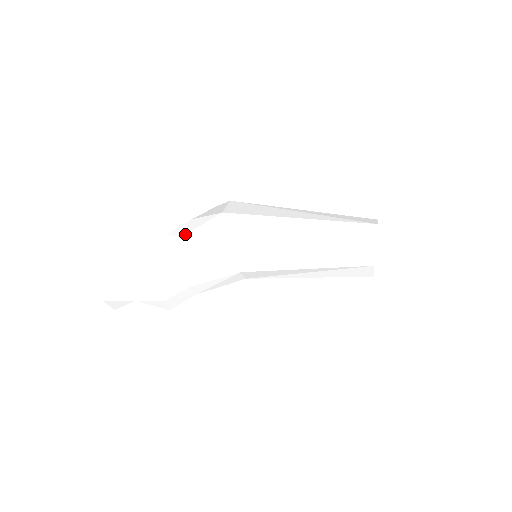
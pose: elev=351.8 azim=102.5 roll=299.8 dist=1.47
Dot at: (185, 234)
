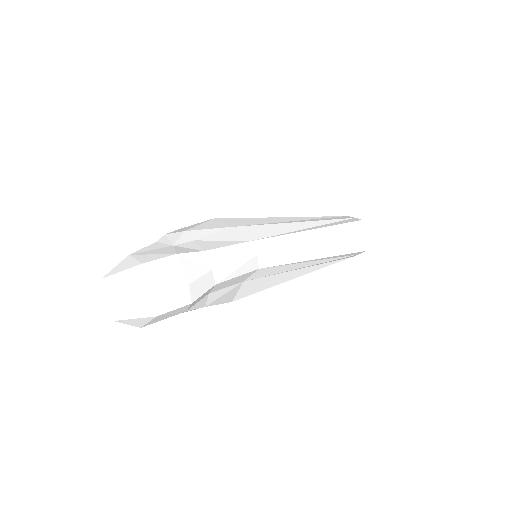
Dot at: (187, 229)
